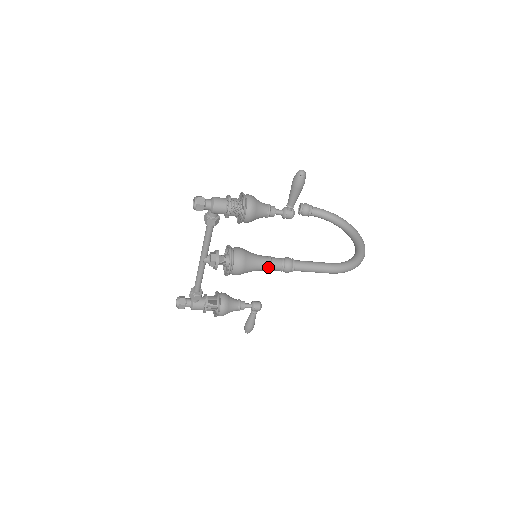
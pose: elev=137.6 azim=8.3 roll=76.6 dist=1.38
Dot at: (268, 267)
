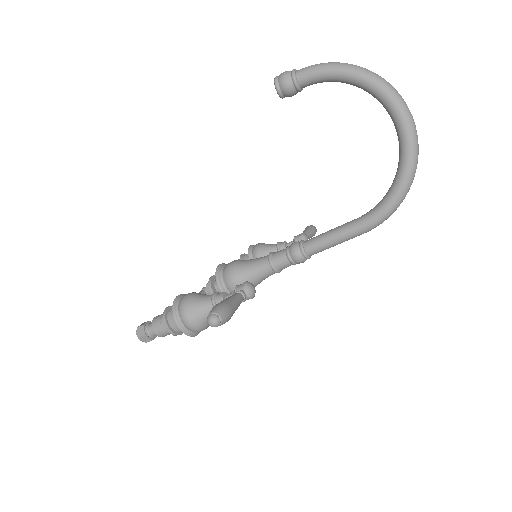
Dot at: (276, 272)
